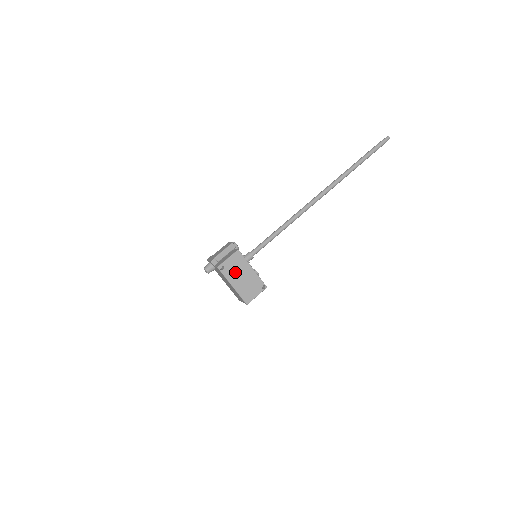
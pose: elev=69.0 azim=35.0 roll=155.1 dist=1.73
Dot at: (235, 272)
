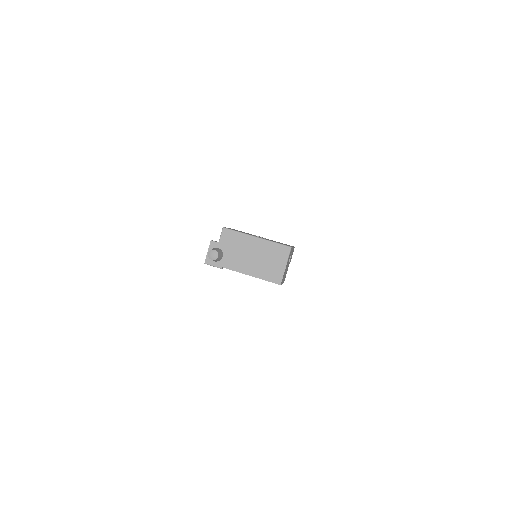
Dot at: occluded
